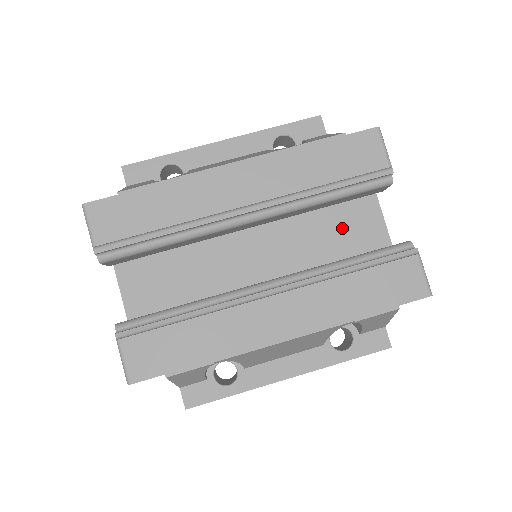
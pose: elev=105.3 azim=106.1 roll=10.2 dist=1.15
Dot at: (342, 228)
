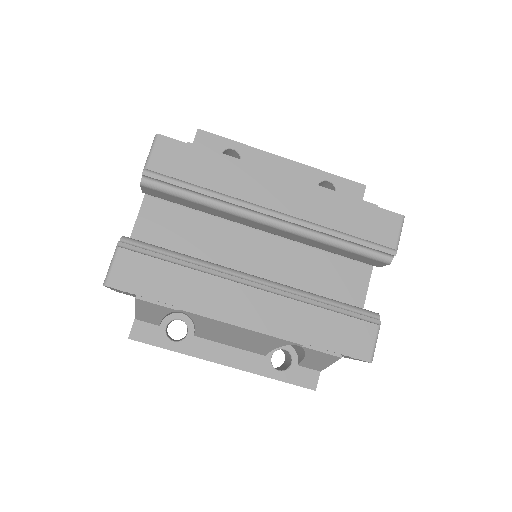
Dot at: (332, 277)
